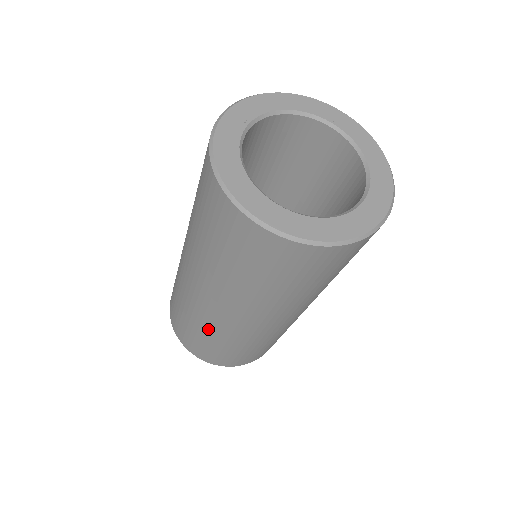
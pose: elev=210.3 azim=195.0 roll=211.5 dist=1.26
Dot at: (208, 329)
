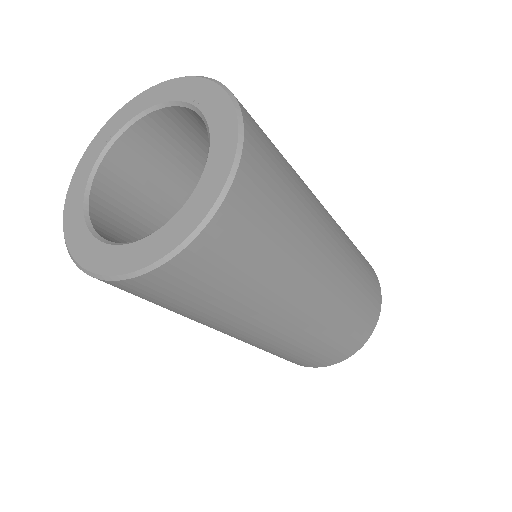
Dot at: occluded
